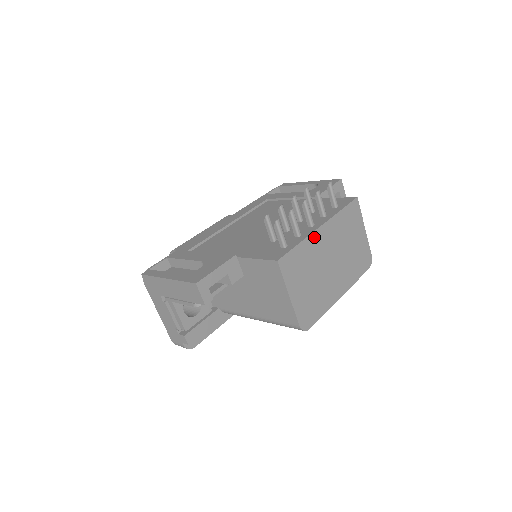
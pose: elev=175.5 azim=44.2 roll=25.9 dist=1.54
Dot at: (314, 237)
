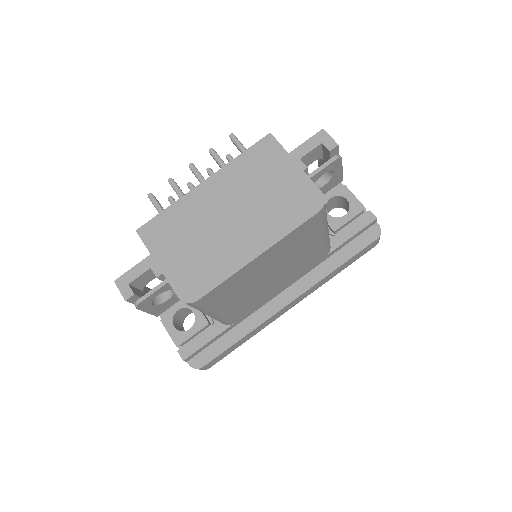
Dot at: (193, 196)
